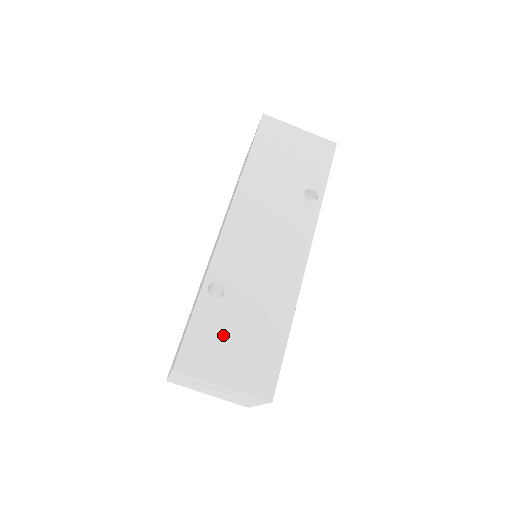
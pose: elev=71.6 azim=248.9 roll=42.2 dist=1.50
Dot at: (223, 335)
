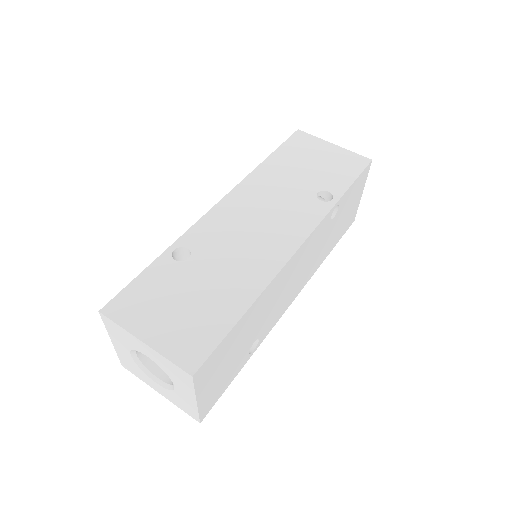
Dot at: (168, 294)
